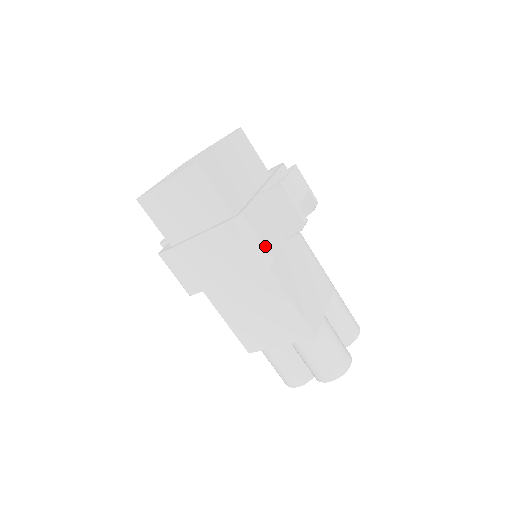
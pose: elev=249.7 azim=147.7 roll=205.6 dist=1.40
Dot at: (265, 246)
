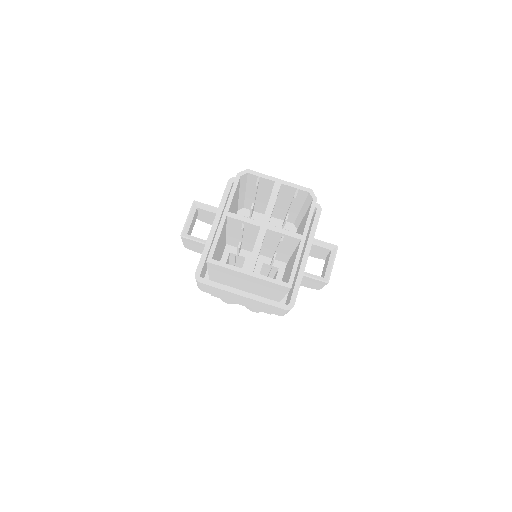
Dot at: occluded
